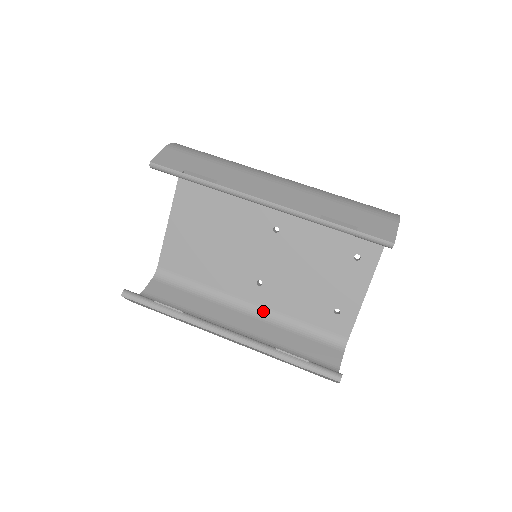
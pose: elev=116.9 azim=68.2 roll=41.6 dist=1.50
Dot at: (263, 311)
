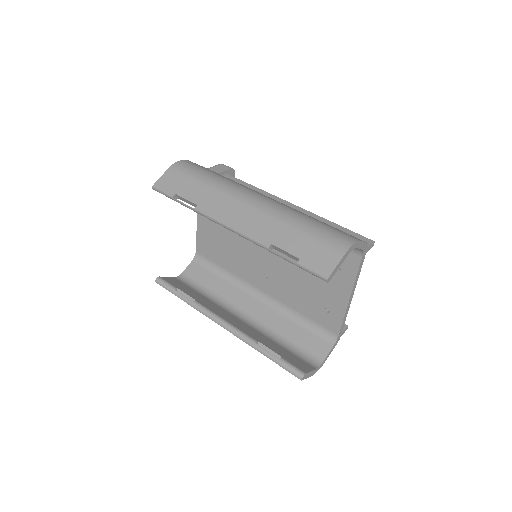
Dot at: (271, 299)
